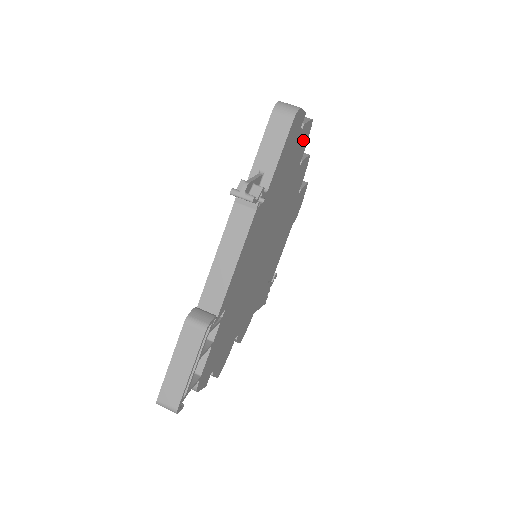
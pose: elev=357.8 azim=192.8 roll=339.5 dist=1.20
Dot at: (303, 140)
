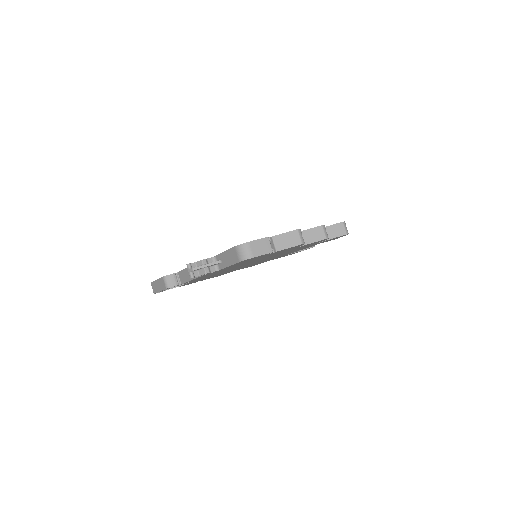
Dot at: occluded
